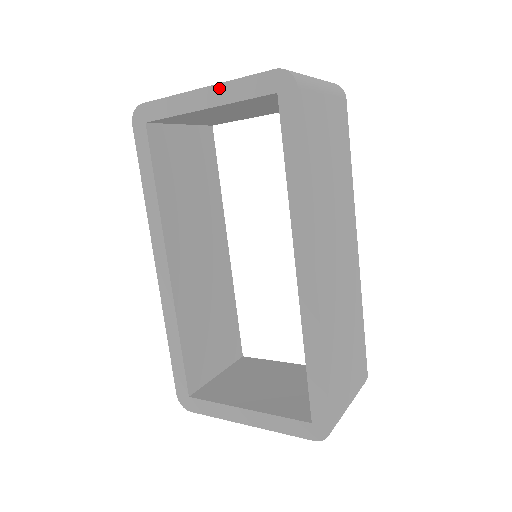
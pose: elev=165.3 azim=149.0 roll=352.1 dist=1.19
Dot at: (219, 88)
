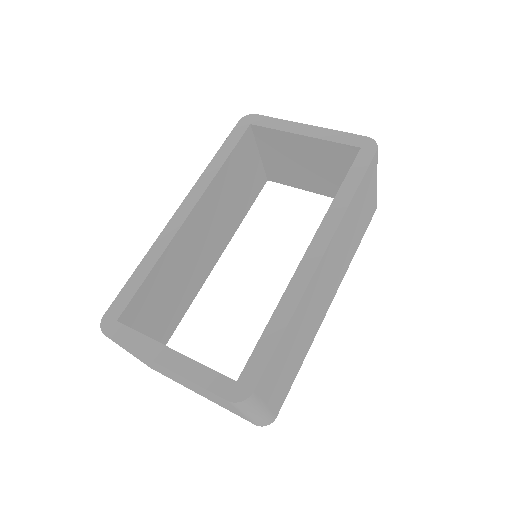
Dot at: (321, 130)
